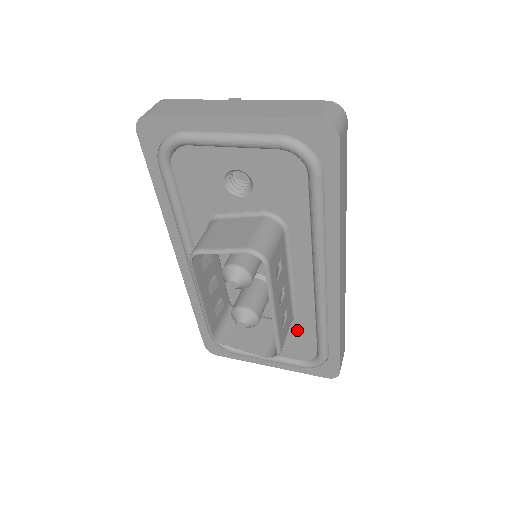
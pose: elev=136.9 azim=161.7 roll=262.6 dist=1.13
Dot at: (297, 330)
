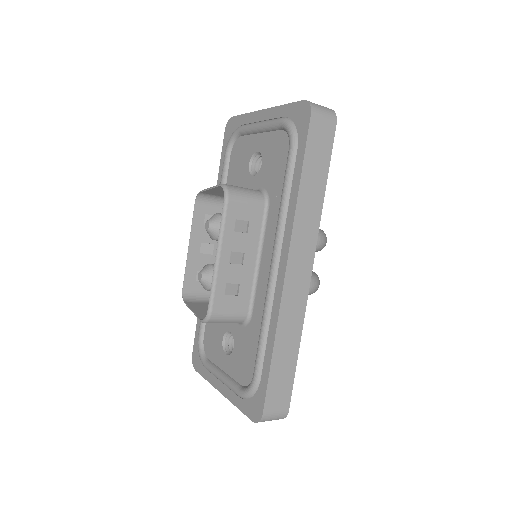
Dot at: (249, 336)
